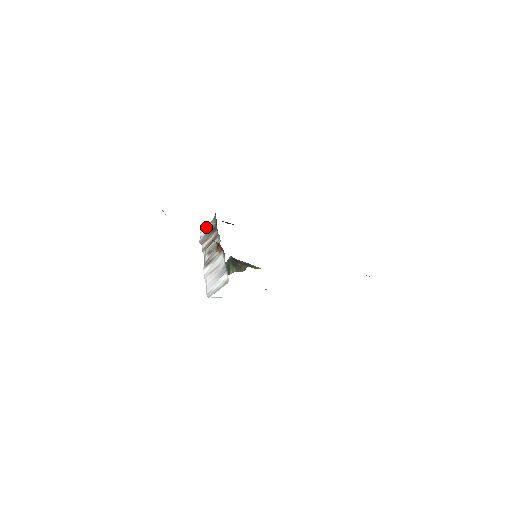
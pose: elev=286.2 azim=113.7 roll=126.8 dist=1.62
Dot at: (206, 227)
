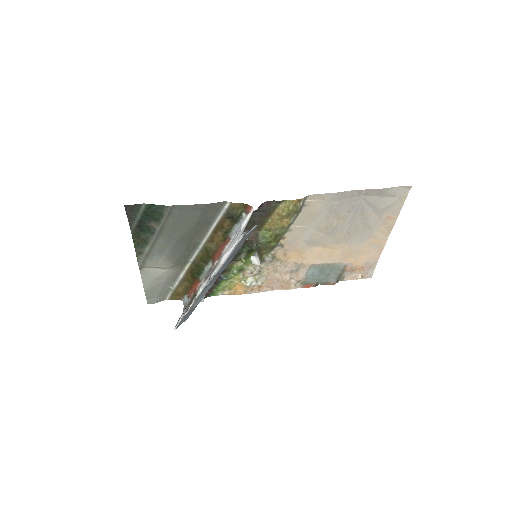
Dot at: (180, 317)
